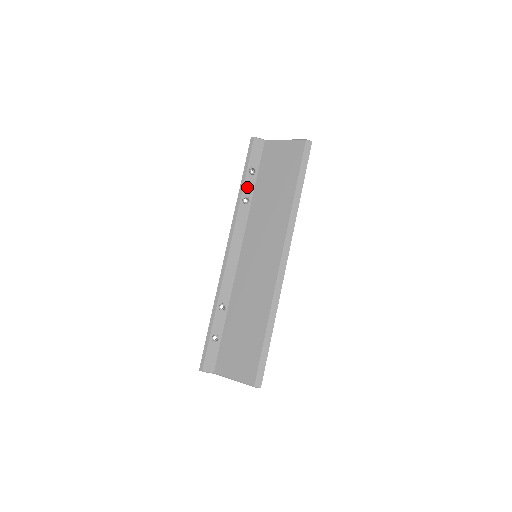
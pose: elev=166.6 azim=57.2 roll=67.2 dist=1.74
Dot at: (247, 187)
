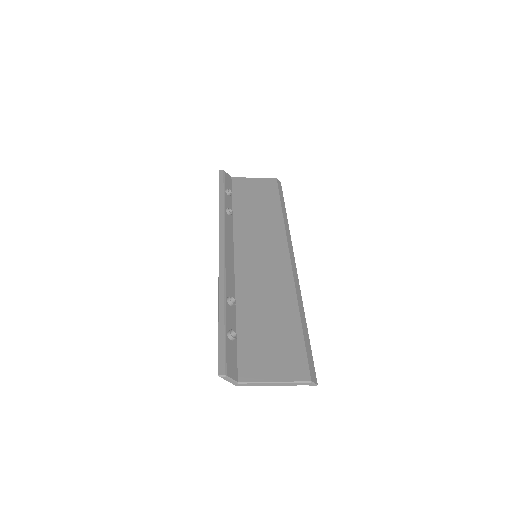
Dot at: (227, 202)
